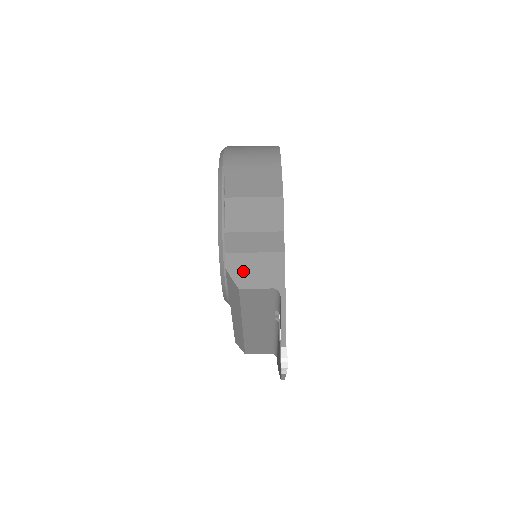
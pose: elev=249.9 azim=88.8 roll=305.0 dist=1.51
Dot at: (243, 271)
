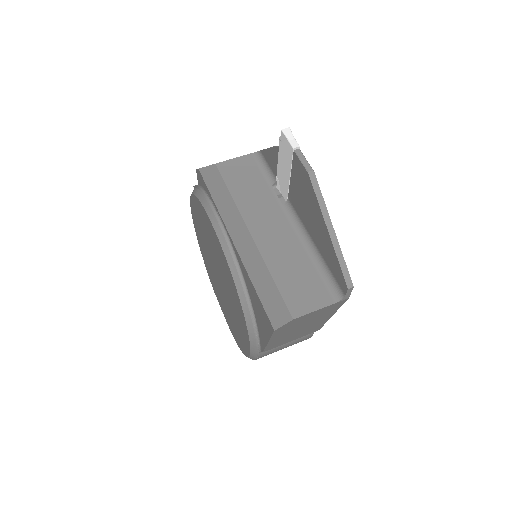
Dot at: occluded
